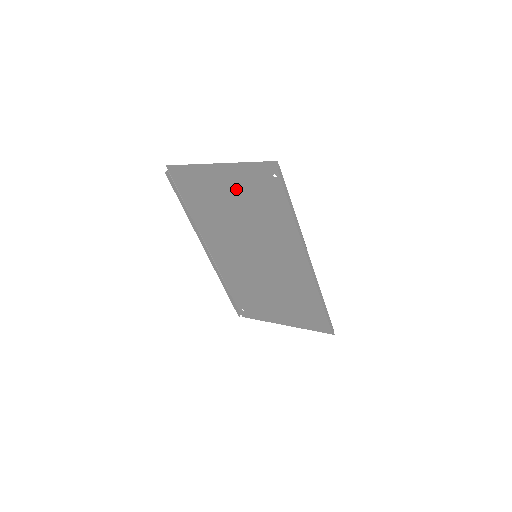
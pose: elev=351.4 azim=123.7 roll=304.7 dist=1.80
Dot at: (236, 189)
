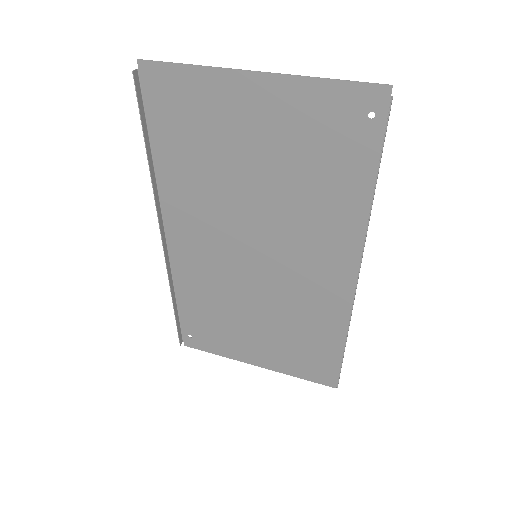
Dot at: (274, 130)
